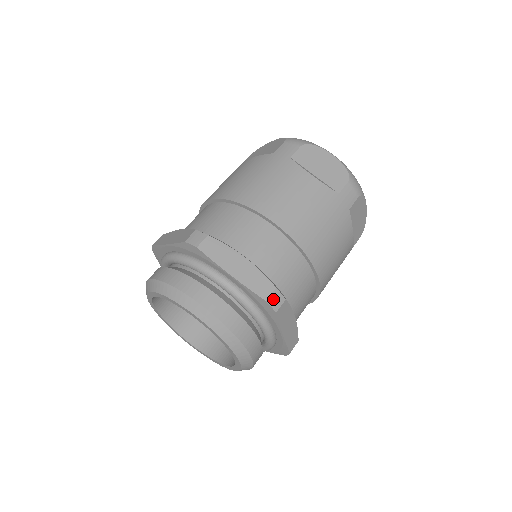
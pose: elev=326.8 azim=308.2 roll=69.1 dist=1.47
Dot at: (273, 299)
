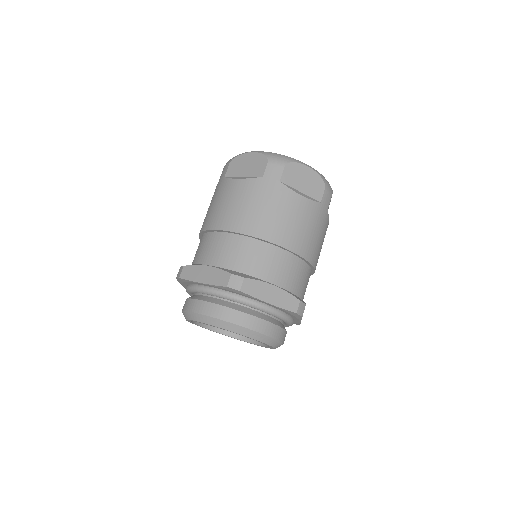
Dot at: (232, 283)
